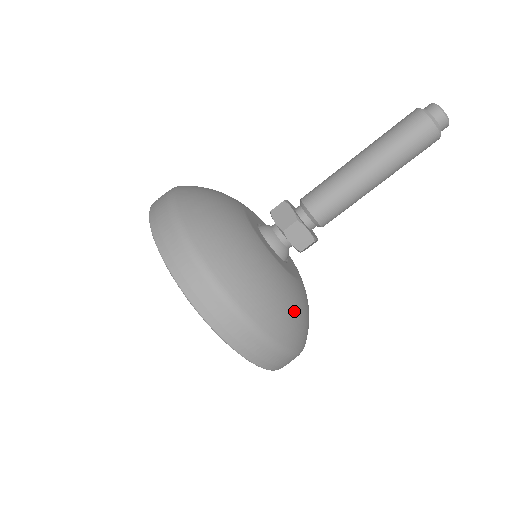
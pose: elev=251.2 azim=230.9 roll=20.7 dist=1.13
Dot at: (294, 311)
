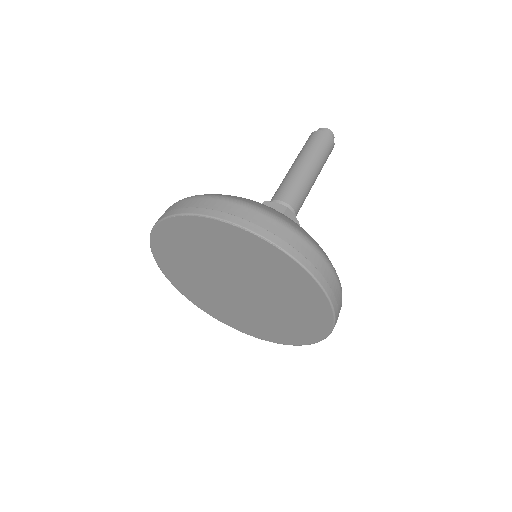
Dot at: occluded
